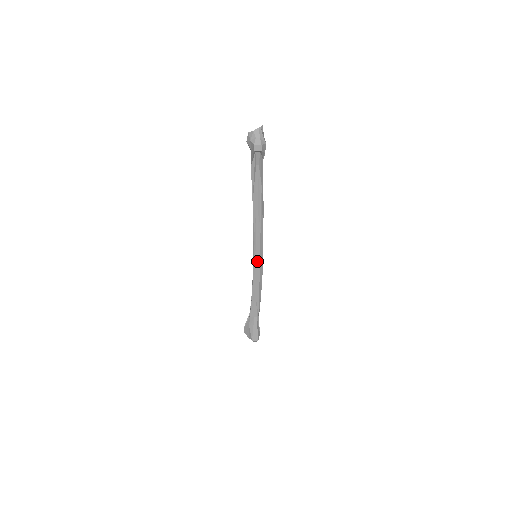
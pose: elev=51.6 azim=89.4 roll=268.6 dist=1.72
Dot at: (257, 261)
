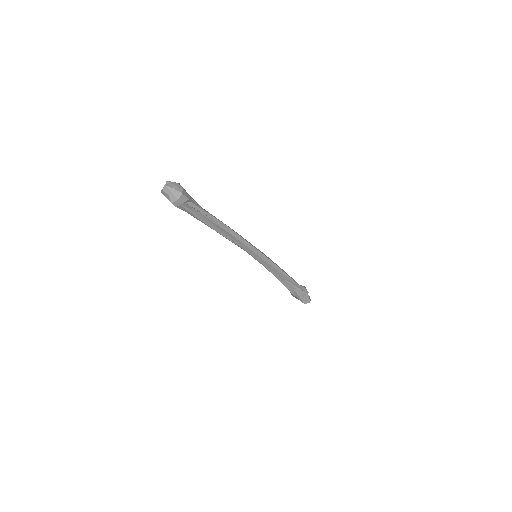
Dot at: (260, 260)
